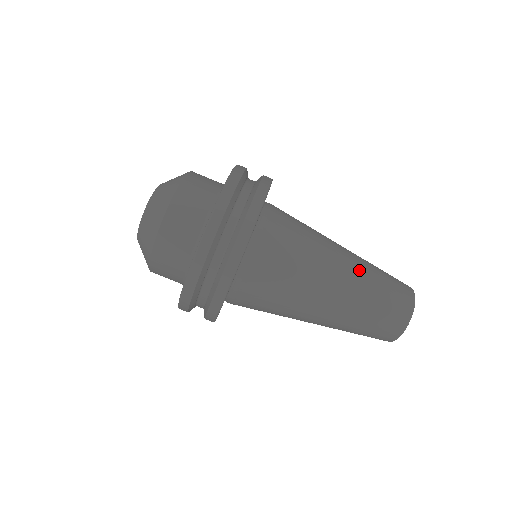
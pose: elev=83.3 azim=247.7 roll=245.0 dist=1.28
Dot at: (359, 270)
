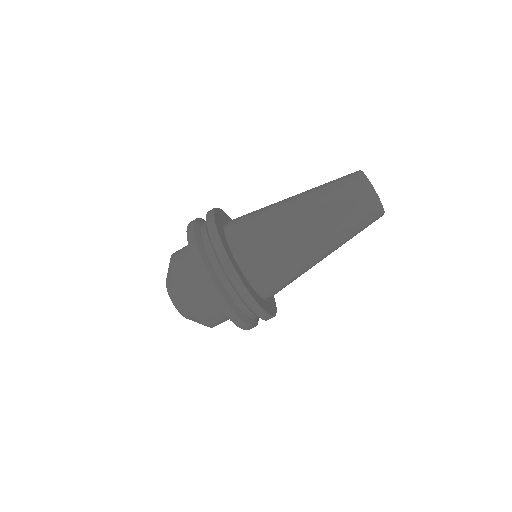
Dot at: (330, 232)
